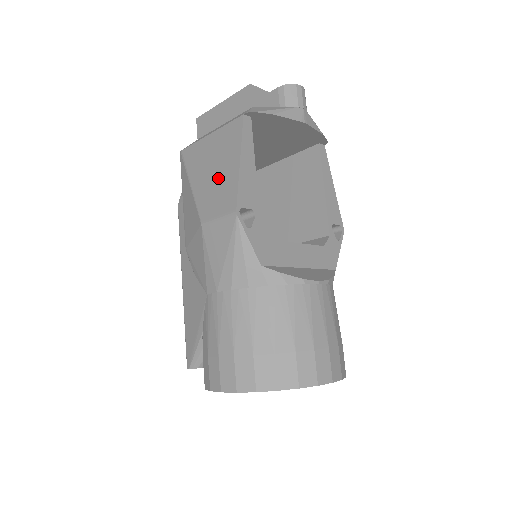
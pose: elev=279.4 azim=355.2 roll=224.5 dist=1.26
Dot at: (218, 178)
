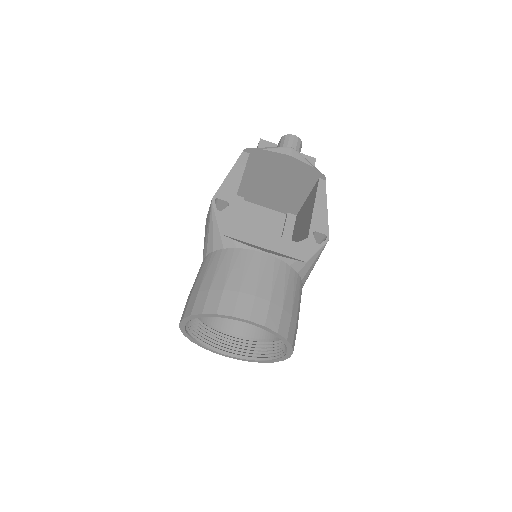
Dot at: occluded
